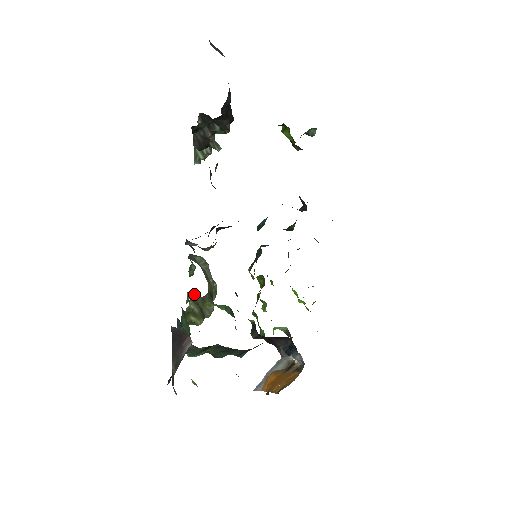
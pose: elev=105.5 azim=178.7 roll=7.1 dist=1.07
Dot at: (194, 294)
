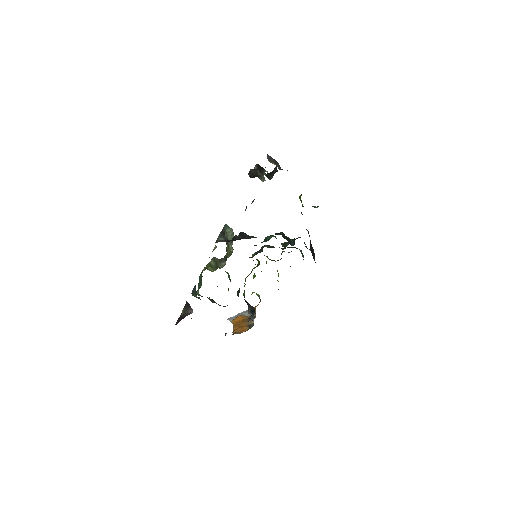
Dot at: (215, 257)
